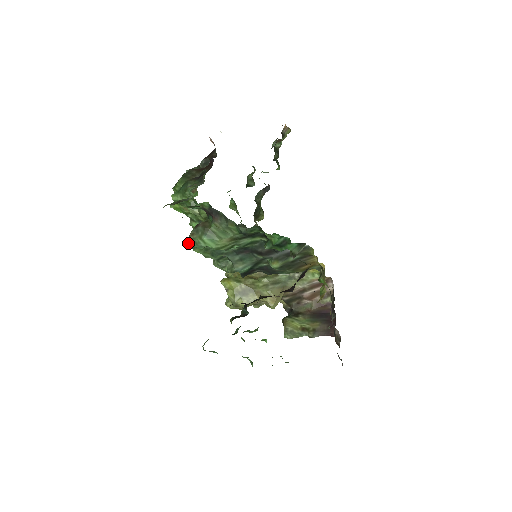
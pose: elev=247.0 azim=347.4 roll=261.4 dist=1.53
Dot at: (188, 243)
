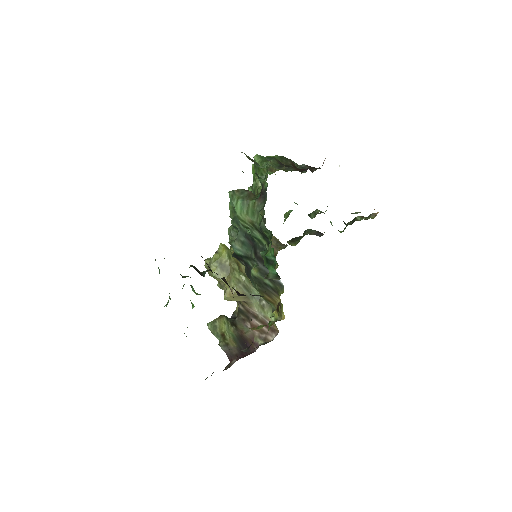
Dot at: (229, 192)
